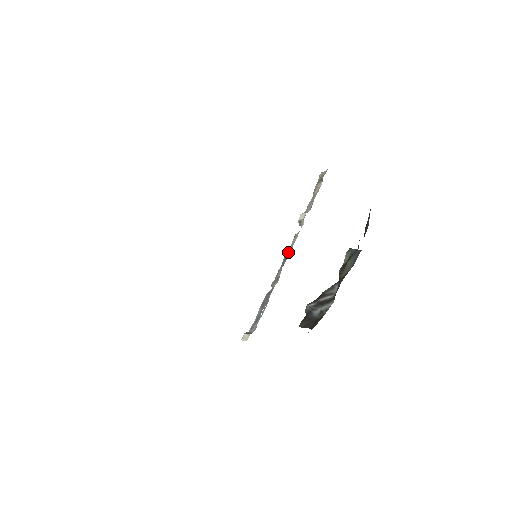
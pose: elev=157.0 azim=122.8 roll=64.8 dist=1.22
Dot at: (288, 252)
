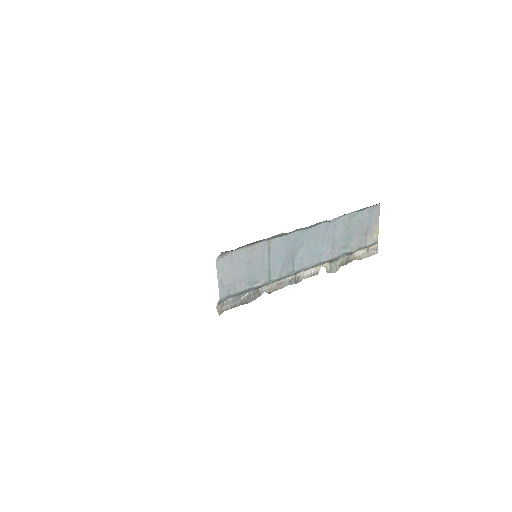
Dot at: (300, 278)
